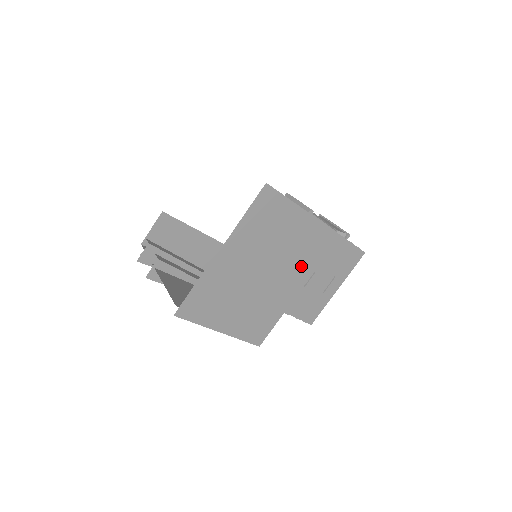
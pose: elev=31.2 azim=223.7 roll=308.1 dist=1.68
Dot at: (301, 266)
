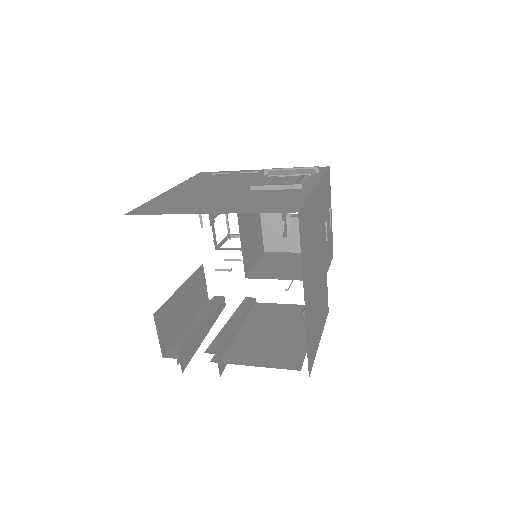
Dot at: (321, 232)
